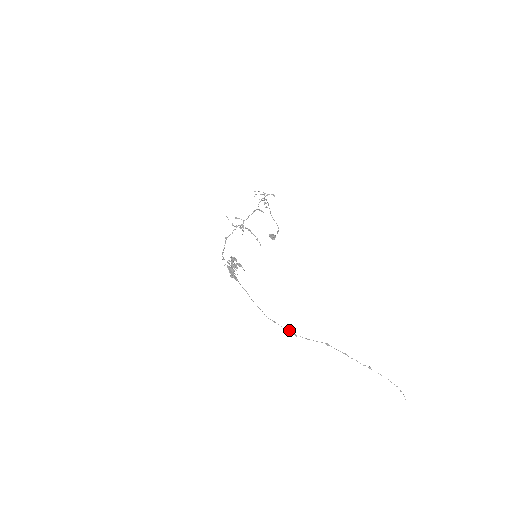
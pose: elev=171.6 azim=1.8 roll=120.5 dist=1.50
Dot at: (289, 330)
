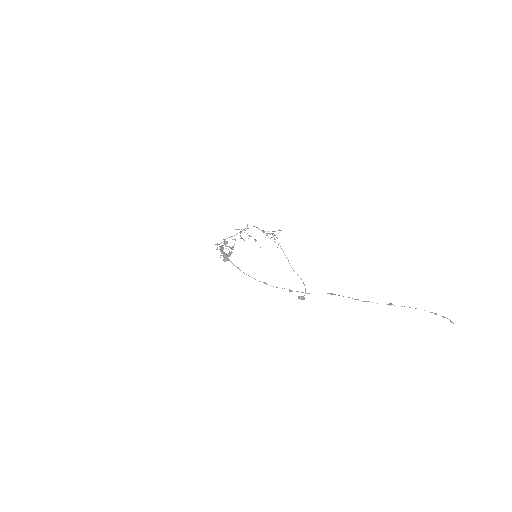
Dot at: (282, 288)
